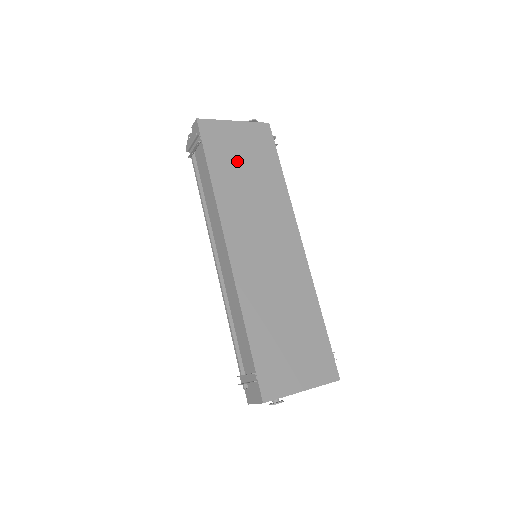
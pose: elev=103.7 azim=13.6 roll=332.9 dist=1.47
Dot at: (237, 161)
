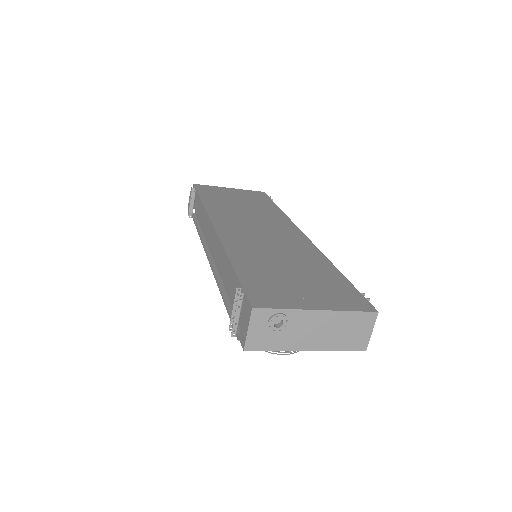
Dot at: (230, 199)
